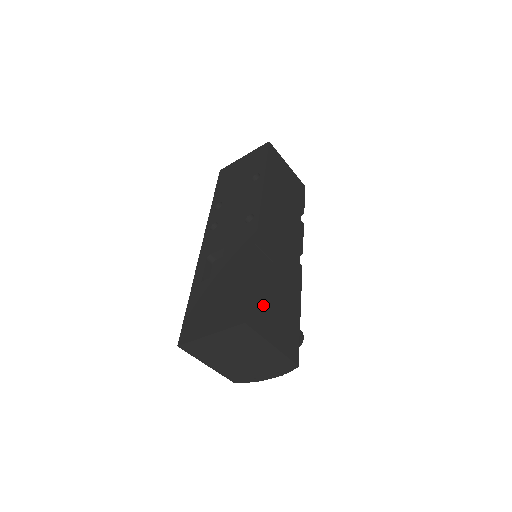
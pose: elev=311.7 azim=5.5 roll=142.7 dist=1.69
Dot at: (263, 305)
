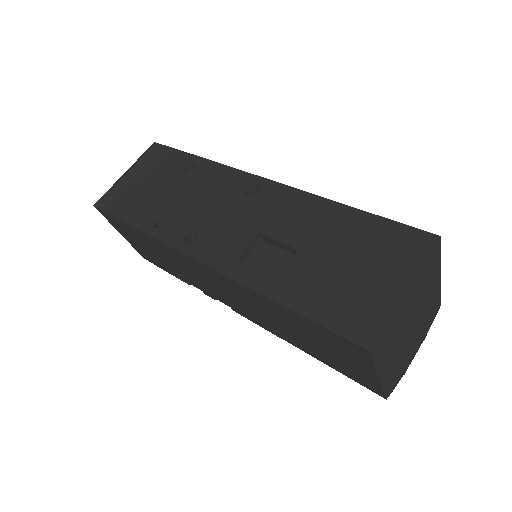
Dot at: occluded
